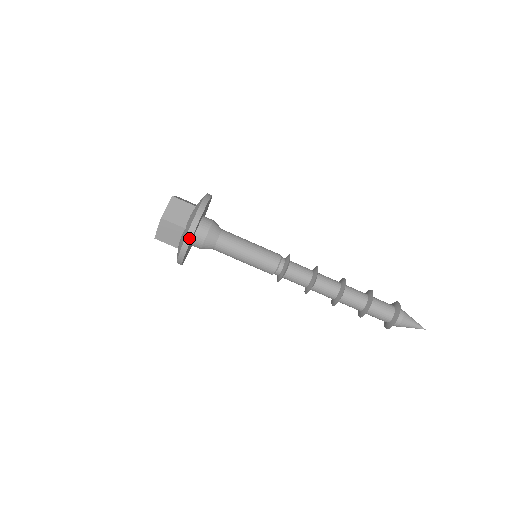
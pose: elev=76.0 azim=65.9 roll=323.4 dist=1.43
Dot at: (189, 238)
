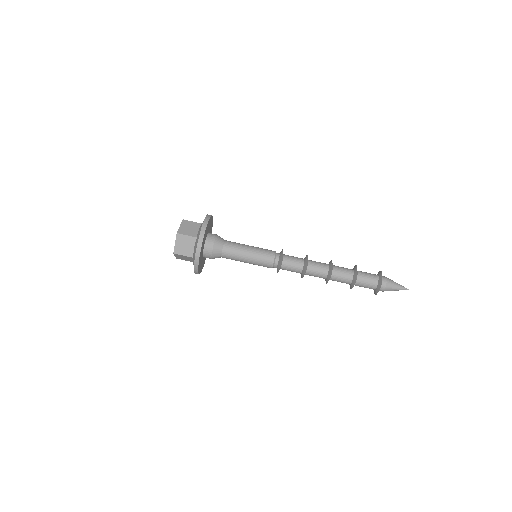
Dot at: (201, 240)
